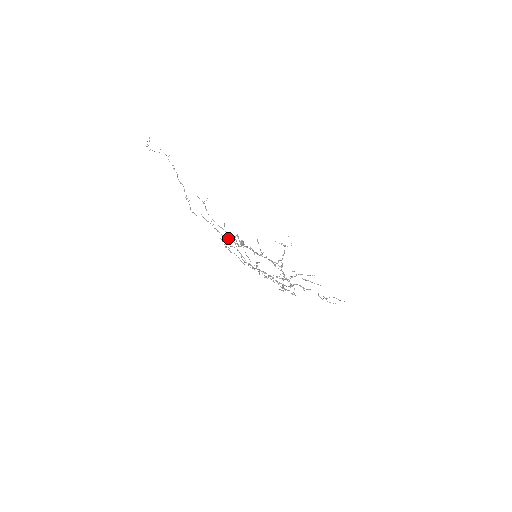
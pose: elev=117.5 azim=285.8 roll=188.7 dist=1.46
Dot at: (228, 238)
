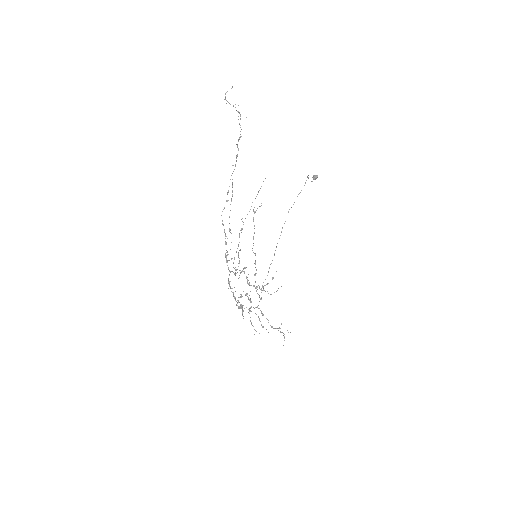
Dot at: occluded
